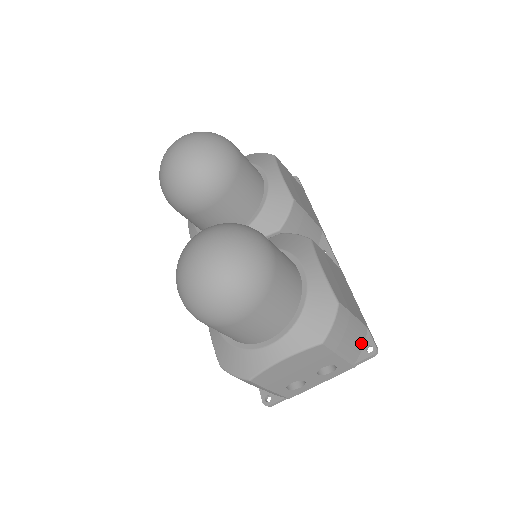
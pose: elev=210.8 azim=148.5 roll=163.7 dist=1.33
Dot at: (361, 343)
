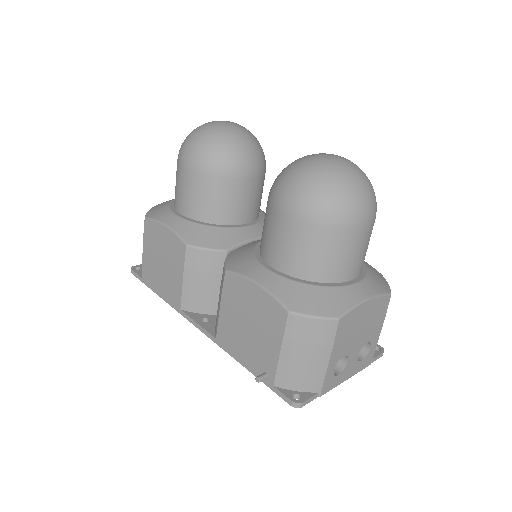
Dot at: occluded
